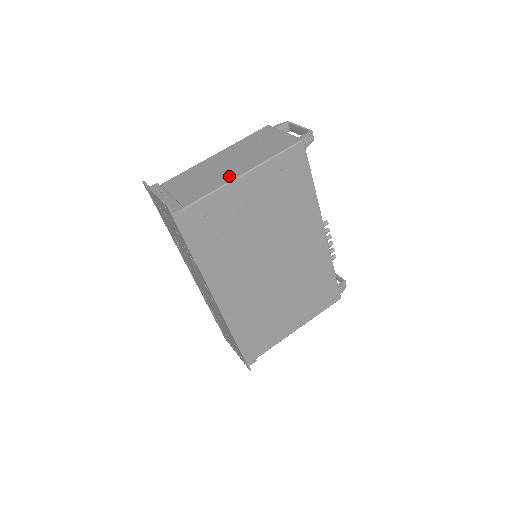
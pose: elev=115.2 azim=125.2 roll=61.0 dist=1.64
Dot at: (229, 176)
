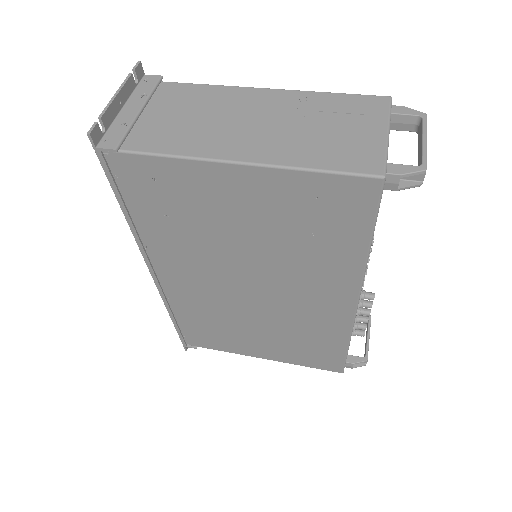
Dot at: (222, 148)
